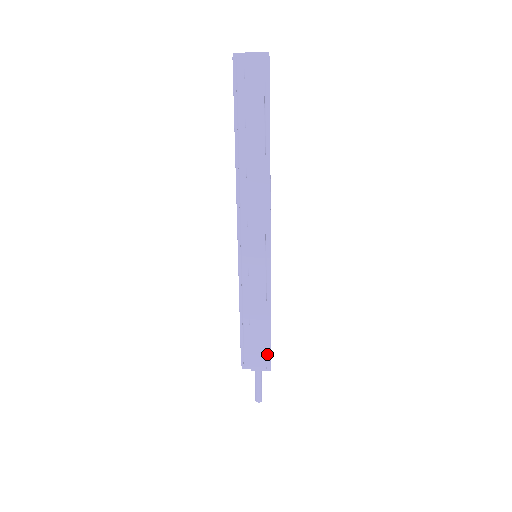
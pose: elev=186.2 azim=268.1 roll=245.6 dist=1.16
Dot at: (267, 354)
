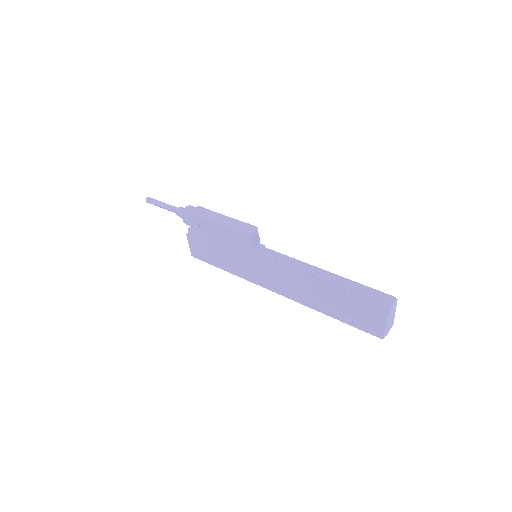
Dot at: occluded
